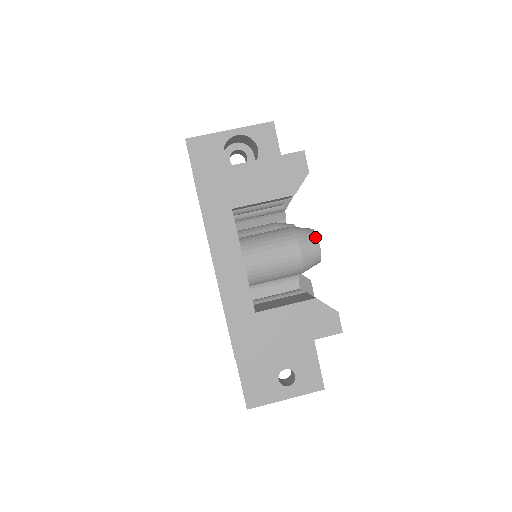
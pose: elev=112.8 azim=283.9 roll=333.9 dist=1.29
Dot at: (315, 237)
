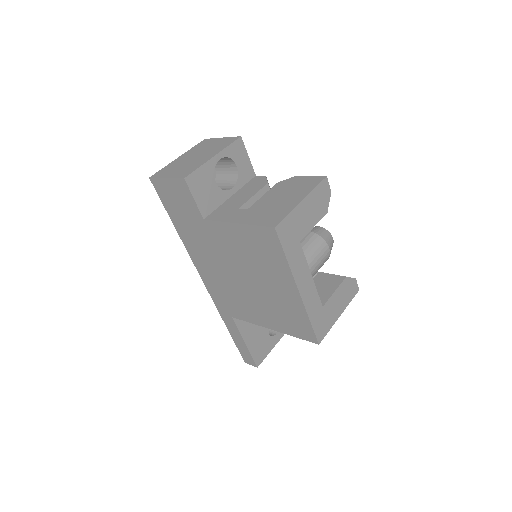
Dot at: (329, 234)
